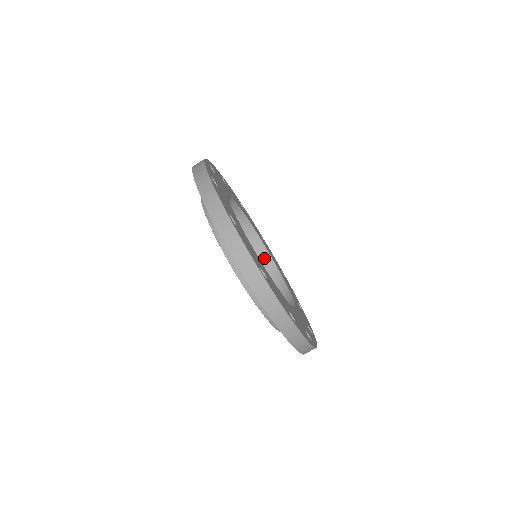
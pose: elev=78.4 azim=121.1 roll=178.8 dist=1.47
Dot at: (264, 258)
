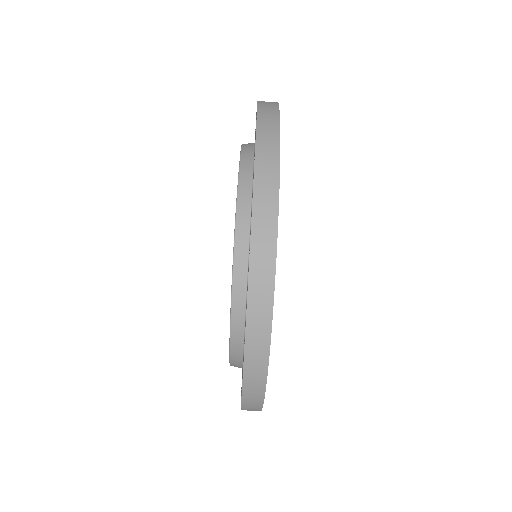
Dot at: occluded
